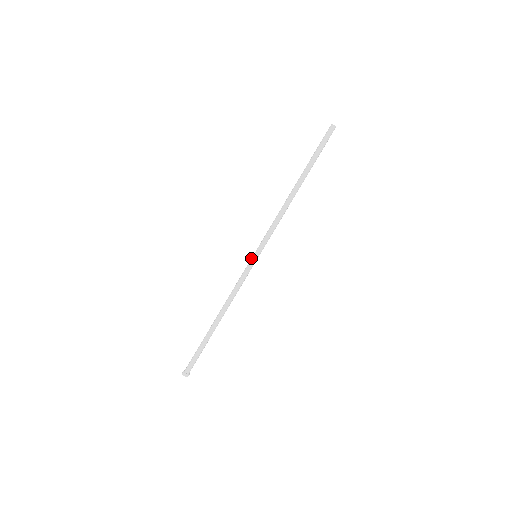
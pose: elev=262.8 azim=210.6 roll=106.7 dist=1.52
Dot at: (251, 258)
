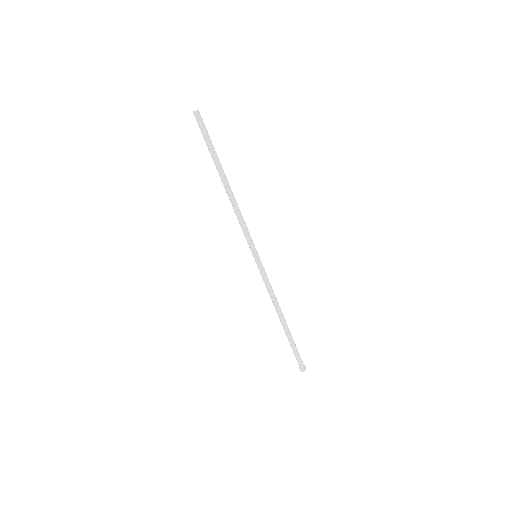
Dot at: (255, 260)
